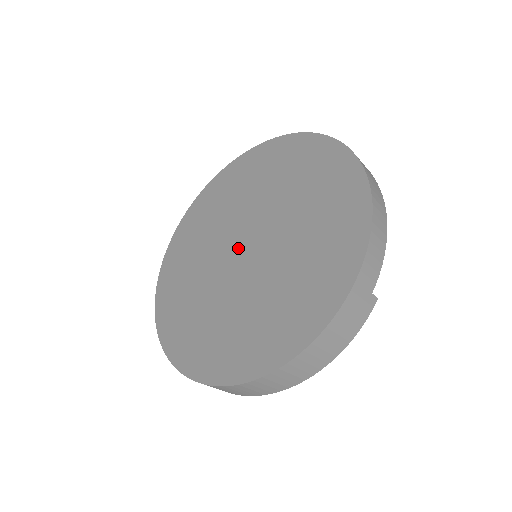
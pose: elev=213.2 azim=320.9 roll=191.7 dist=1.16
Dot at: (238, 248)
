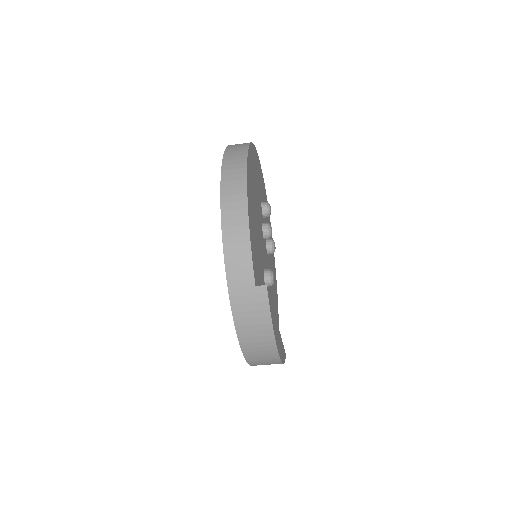
Dot at: occluded
